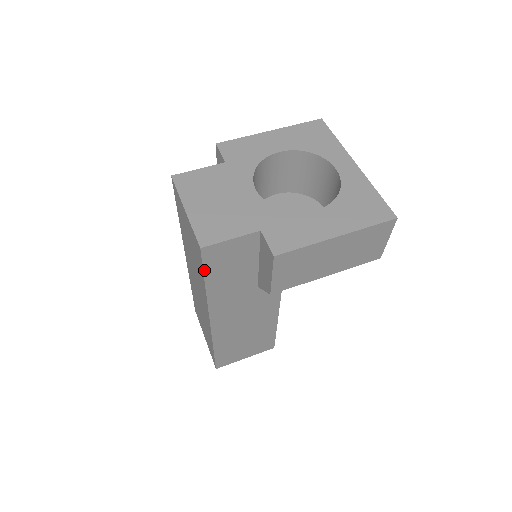
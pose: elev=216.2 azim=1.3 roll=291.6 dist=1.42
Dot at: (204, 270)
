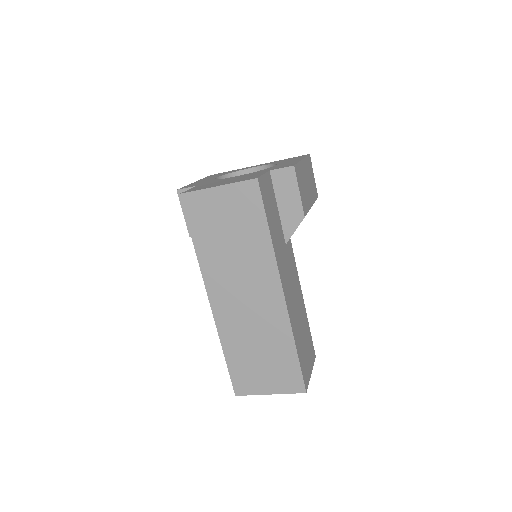
Dot at: (264, 209)
